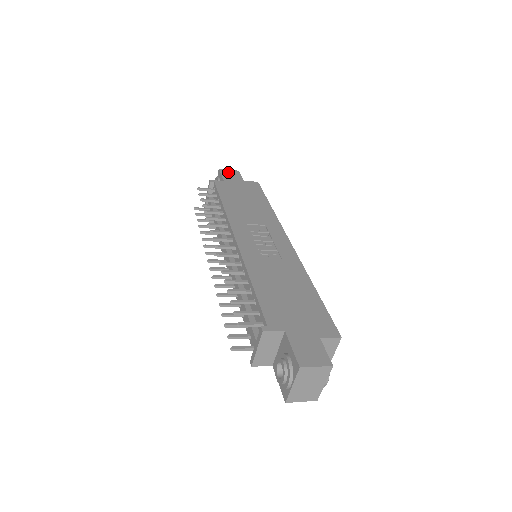
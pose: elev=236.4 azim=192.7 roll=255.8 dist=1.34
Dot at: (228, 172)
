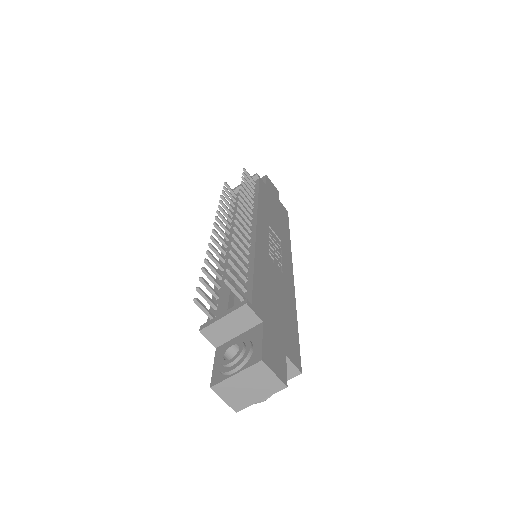
Dot at: (271, 183)
